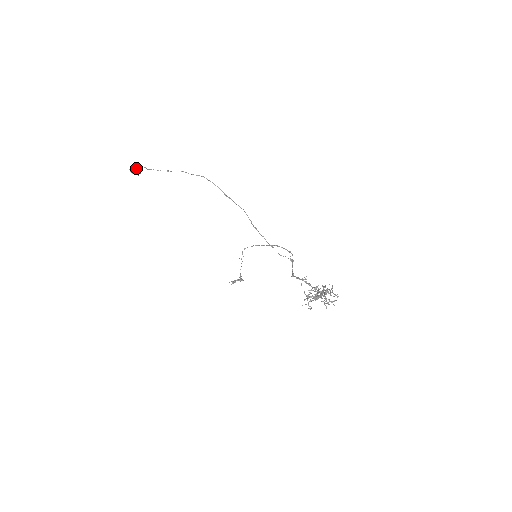
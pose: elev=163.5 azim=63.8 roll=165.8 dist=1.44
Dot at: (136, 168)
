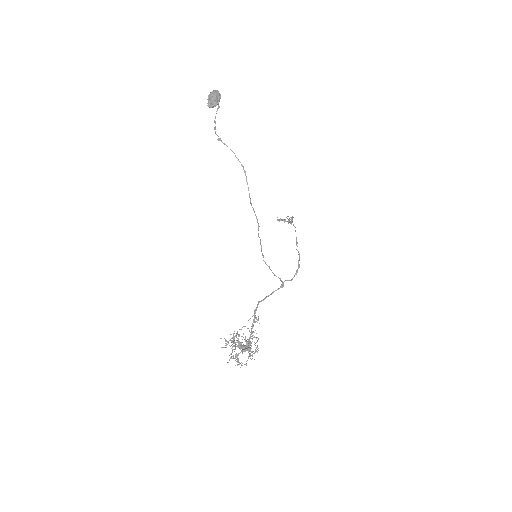
Dot at: (211, 100)
